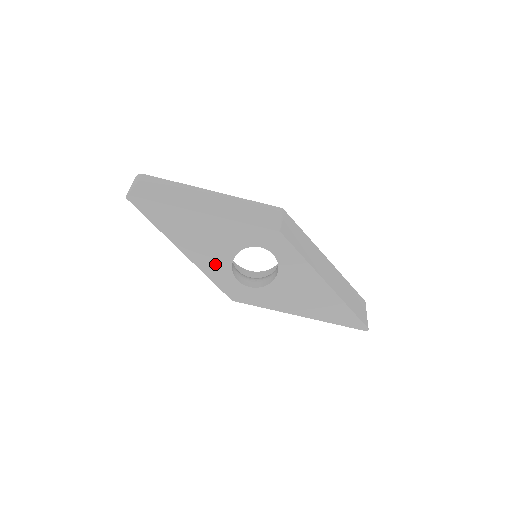
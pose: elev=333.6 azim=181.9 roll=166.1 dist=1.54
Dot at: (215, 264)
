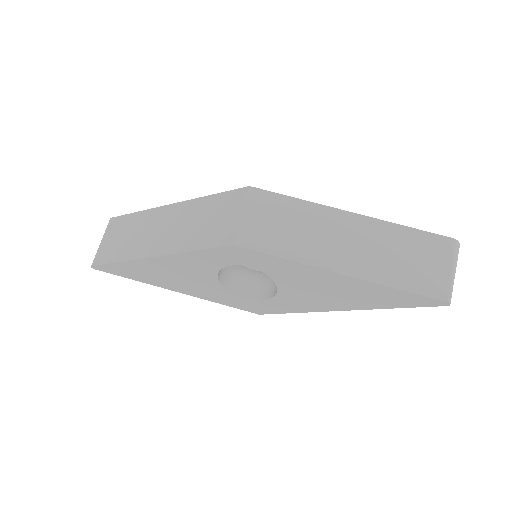
Dot at: (210, 292)
